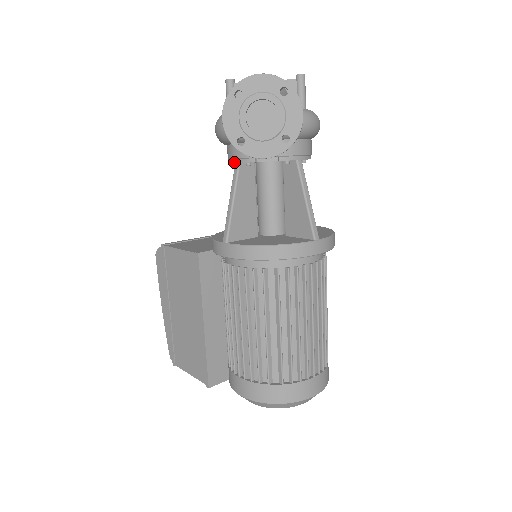
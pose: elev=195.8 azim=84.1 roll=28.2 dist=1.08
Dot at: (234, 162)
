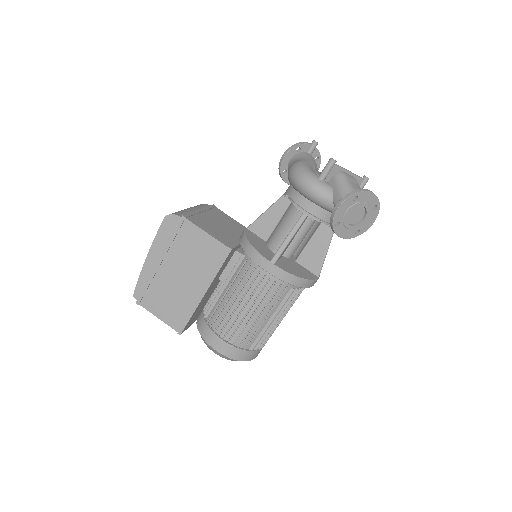
Dot at: (303, 212)
